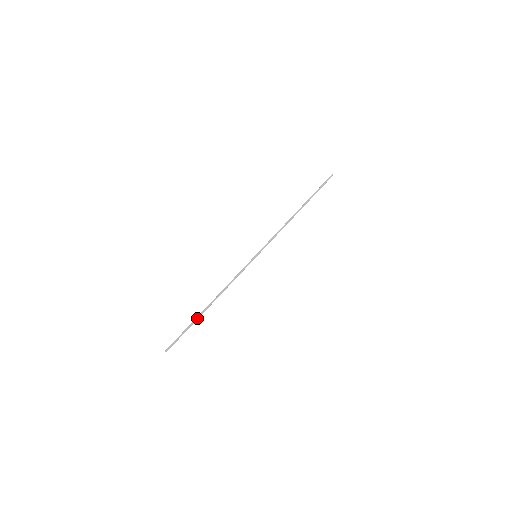
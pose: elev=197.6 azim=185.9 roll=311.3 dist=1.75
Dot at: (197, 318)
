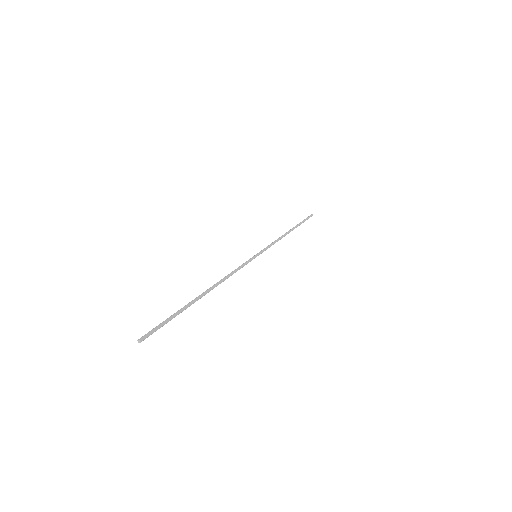
Dot at: (190, 303)
